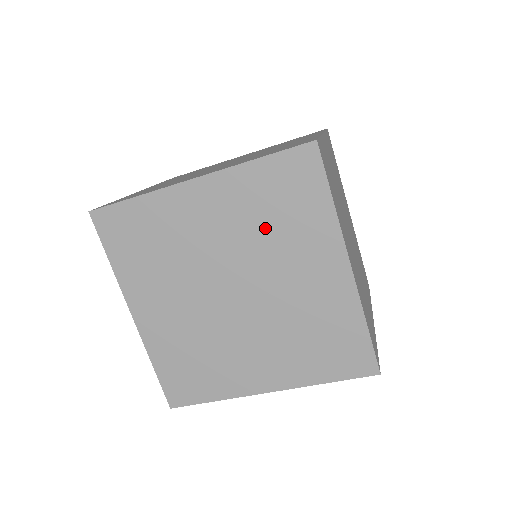
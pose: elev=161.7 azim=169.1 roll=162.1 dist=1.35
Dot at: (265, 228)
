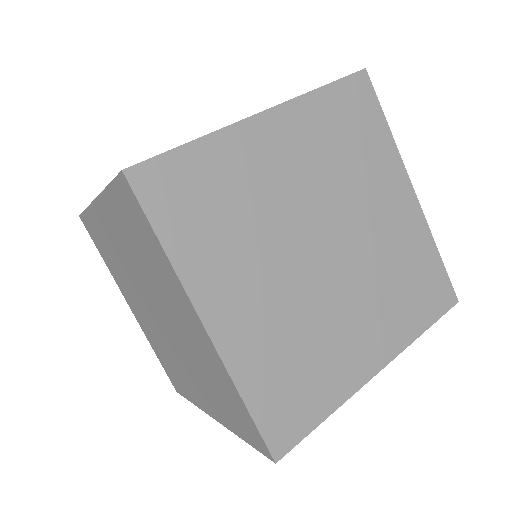
Dot at: (143, 260)
